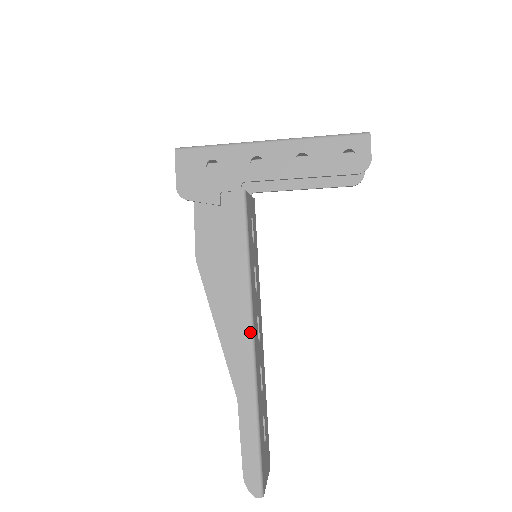
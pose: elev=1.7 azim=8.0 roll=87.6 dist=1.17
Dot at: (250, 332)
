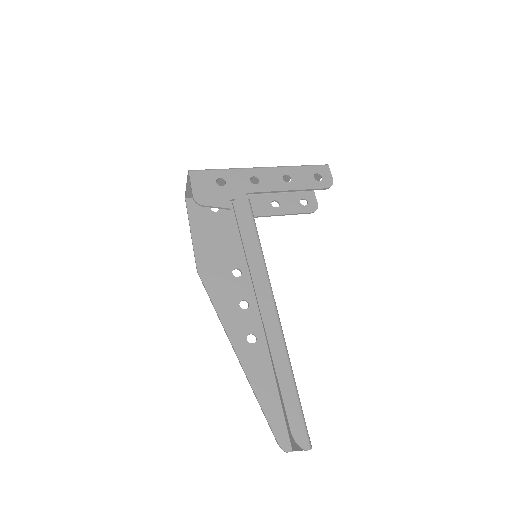
Dot at: (273, 301)
